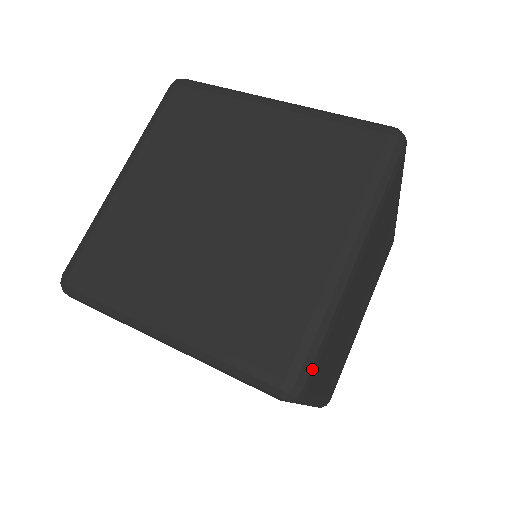
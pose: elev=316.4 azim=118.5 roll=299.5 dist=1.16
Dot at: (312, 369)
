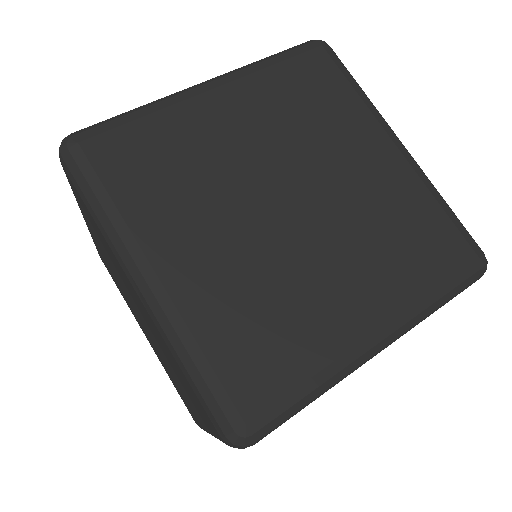
Dot at: occluded
